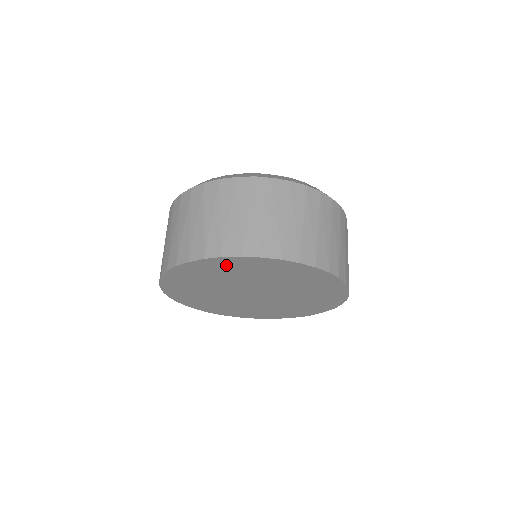
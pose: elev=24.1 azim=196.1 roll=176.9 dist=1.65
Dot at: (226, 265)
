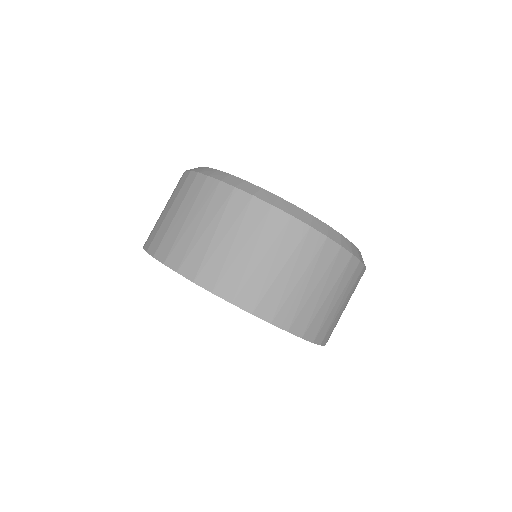
Dot at: occluded
